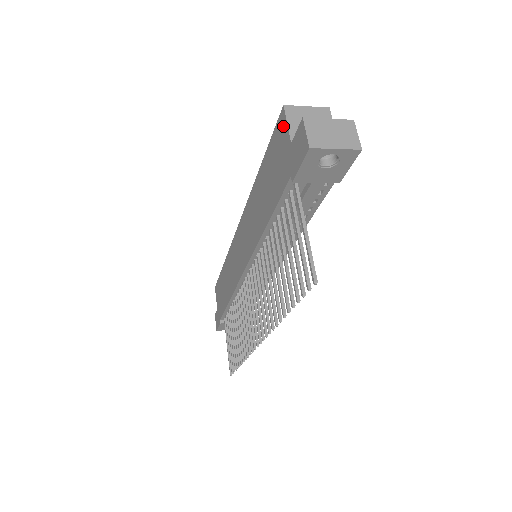
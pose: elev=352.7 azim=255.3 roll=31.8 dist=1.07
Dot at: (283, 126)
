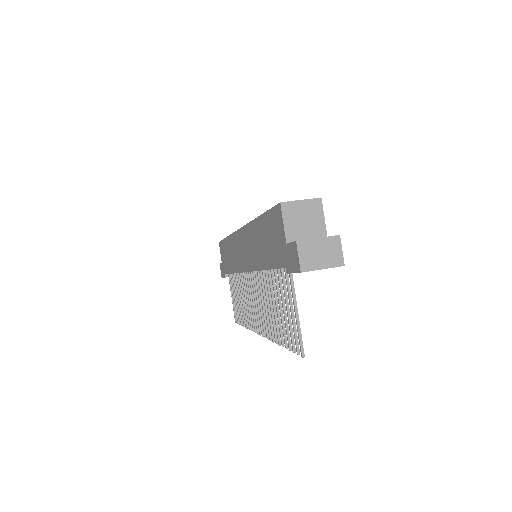
Dot at: (280, 219)
